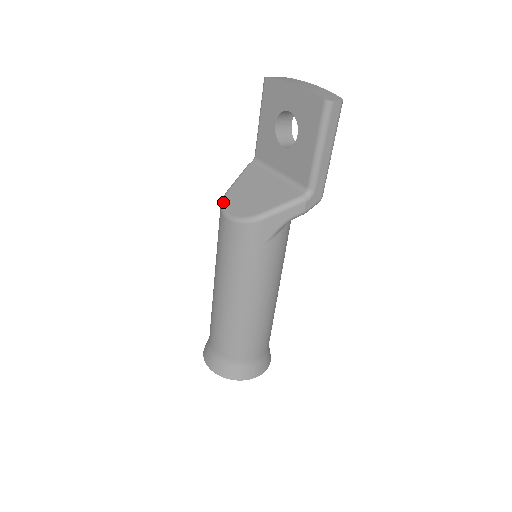
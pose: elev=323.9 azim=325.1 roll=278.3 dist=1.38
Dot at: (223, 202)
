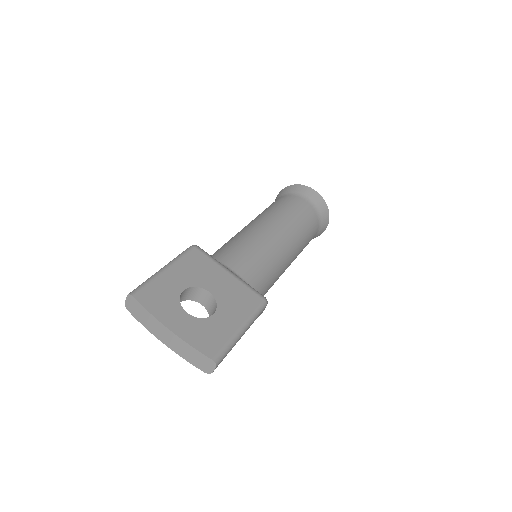
Dot at: occluded
